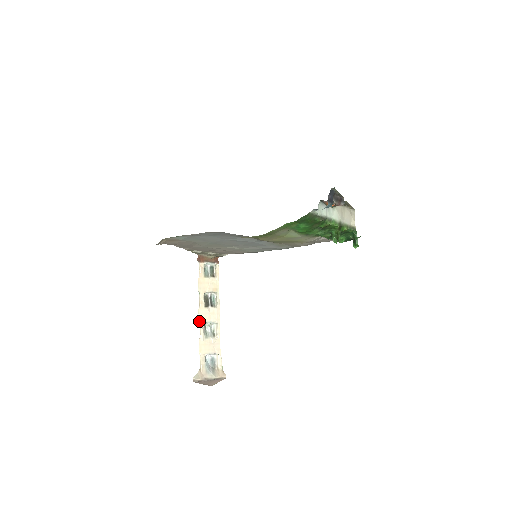
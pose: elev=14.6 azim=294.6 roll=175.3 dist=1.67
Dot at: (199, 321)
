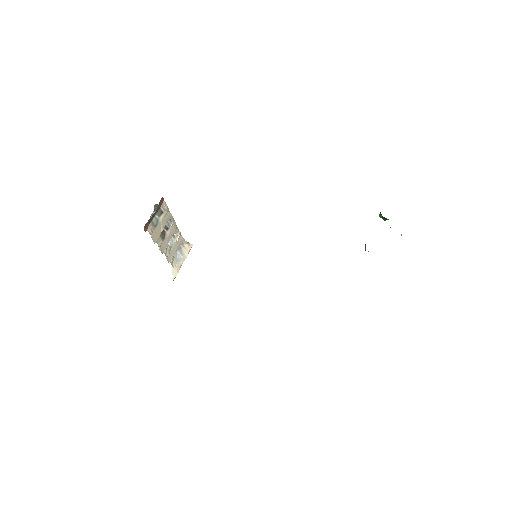
Dot at: (162, 253)
